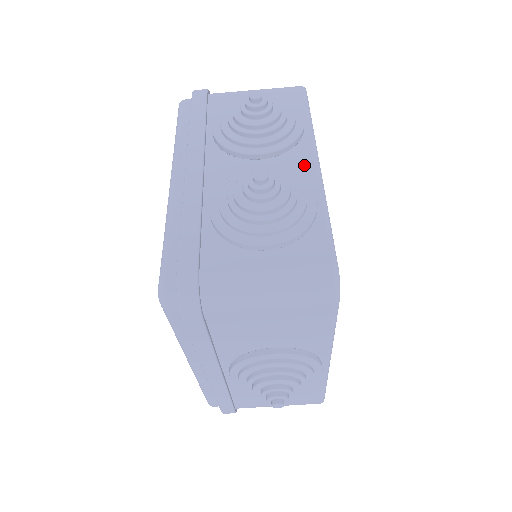
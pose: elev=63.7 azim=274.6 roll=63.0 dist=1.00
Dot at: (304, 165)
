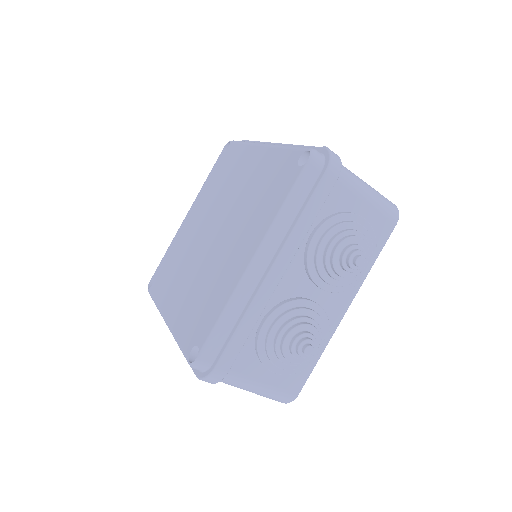
Dot at: (338, 310)
